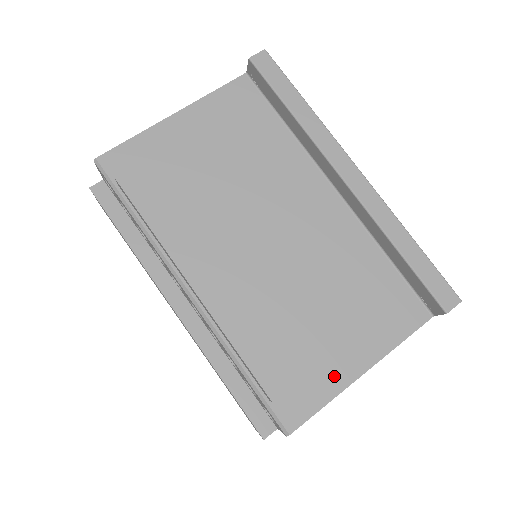
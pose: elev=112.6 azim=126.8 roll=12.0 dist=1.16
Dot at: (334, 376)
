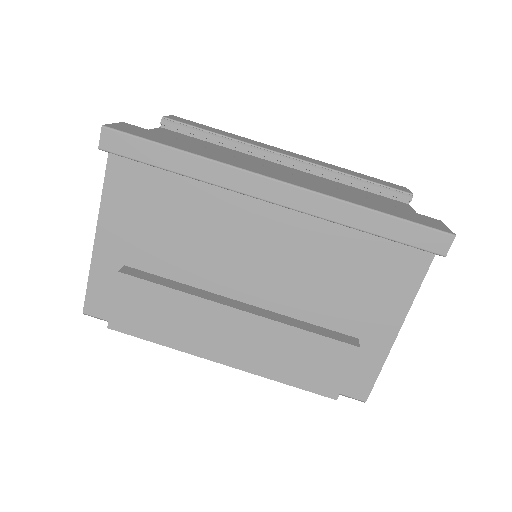
Dot at: (374, 348)
